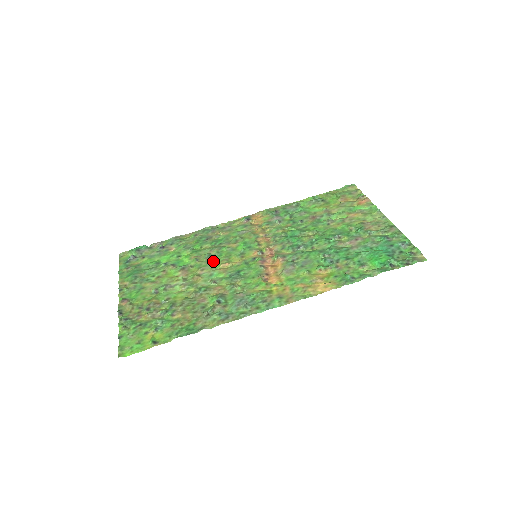
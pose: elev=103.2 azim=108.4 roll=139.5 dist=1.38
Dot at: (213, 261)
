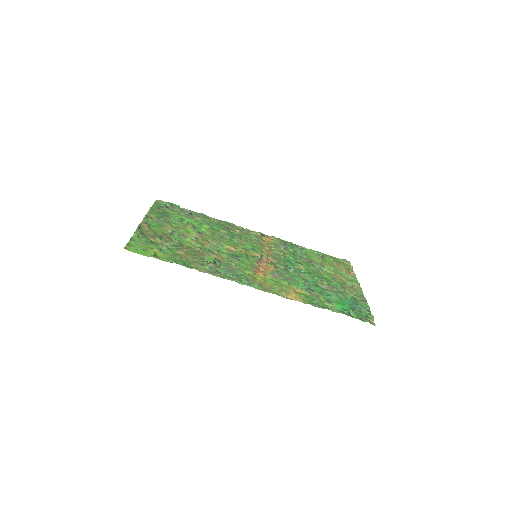
Dot at: (223, 241)
